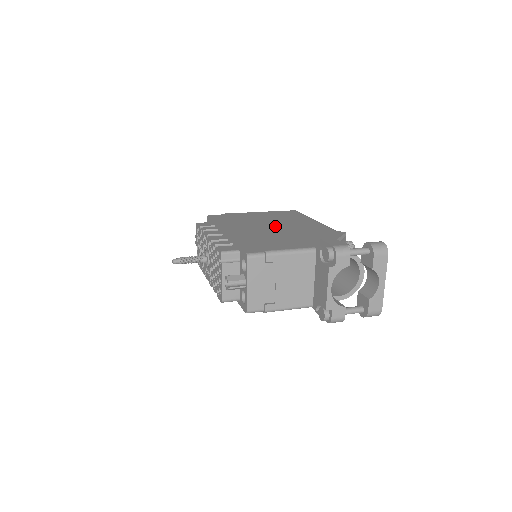
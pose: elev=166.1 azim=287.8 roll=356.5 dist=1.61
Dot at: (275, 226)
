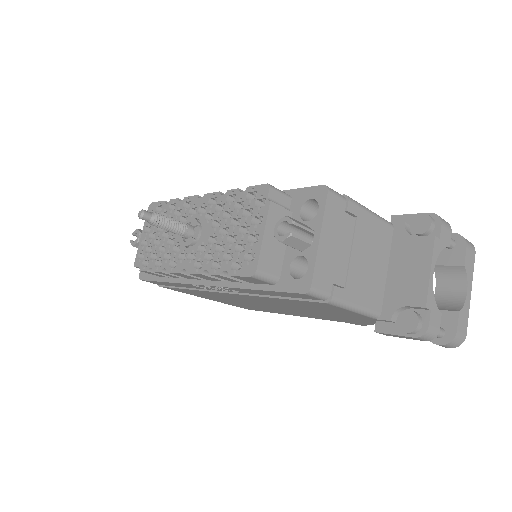
Dot at: occluded
